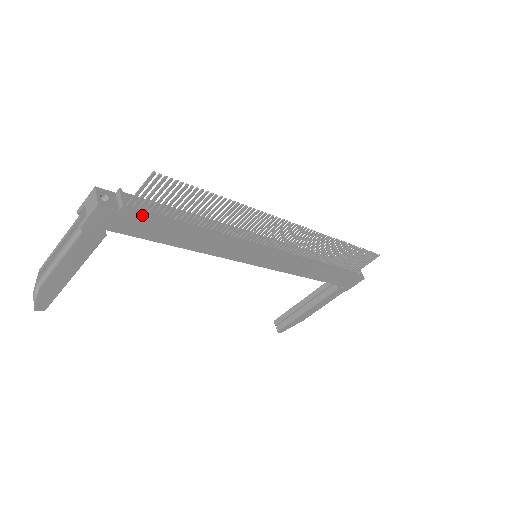
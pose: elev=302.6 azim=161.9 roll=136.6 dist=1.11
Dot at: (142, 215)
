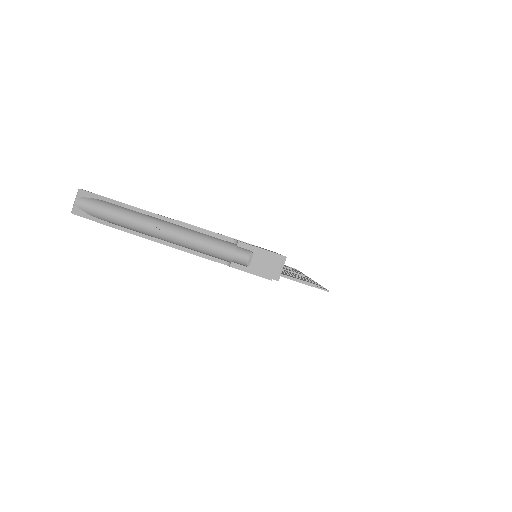
Dot at: occluded
